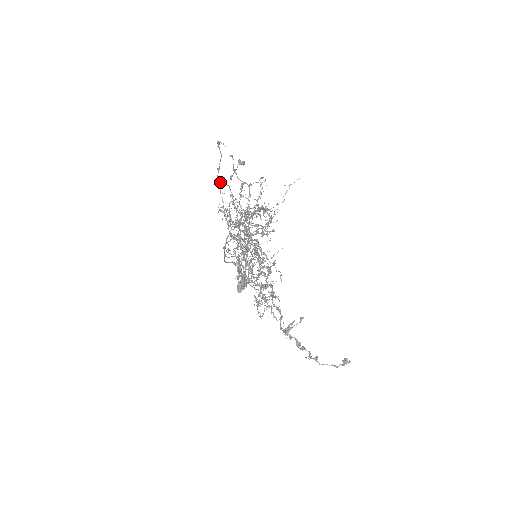
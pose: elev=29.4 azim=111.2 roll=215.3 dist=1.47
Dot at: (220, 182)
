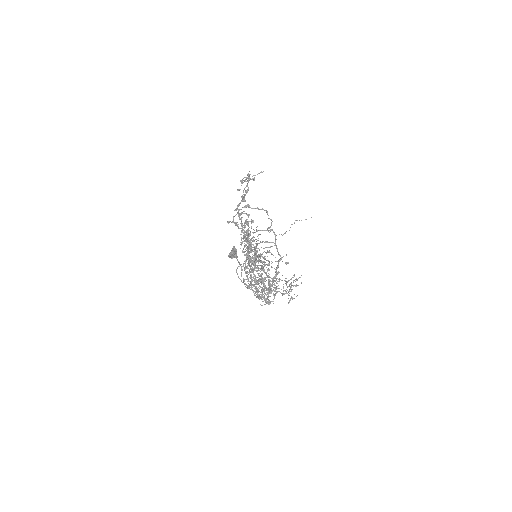
Dot at: occluded
